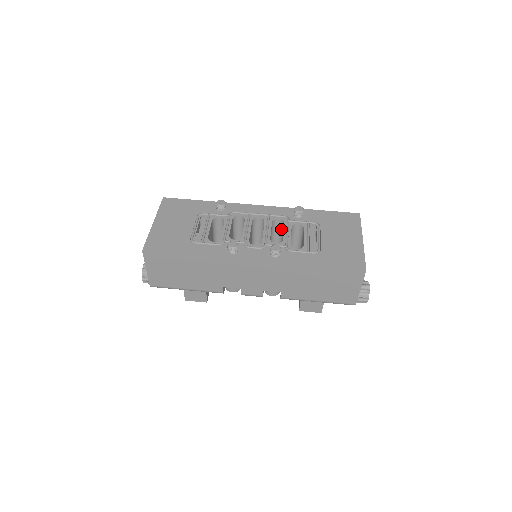
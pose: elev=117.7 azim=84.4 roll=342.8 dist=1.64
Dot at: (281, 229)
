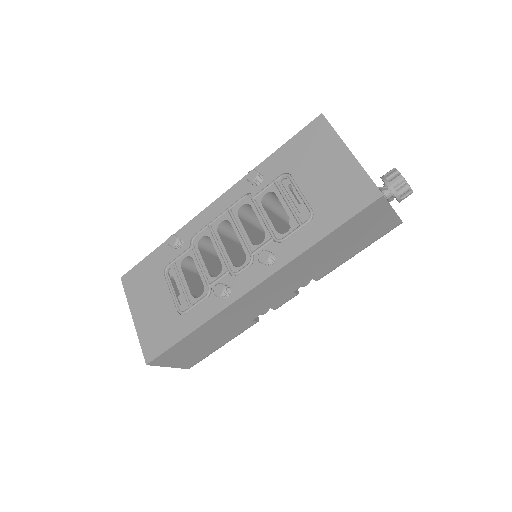
Dot at: occluded
